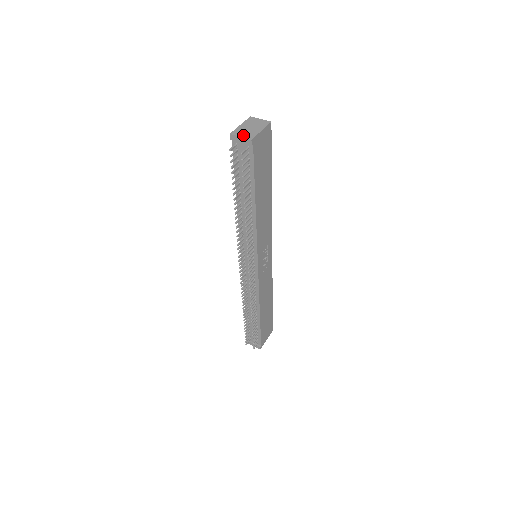
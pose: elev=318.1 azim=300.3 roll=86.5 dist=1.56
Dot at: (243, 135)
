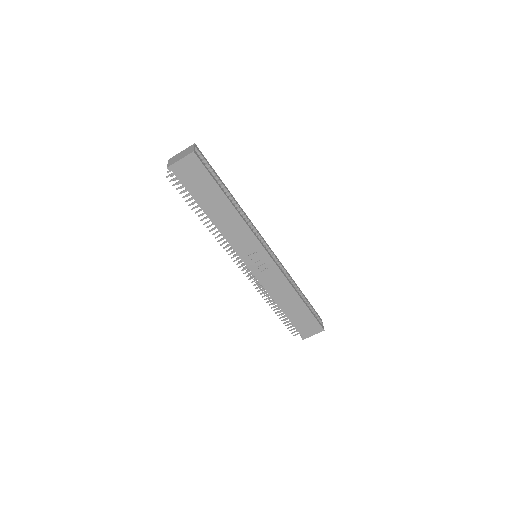
Dot at: (170, 162)
